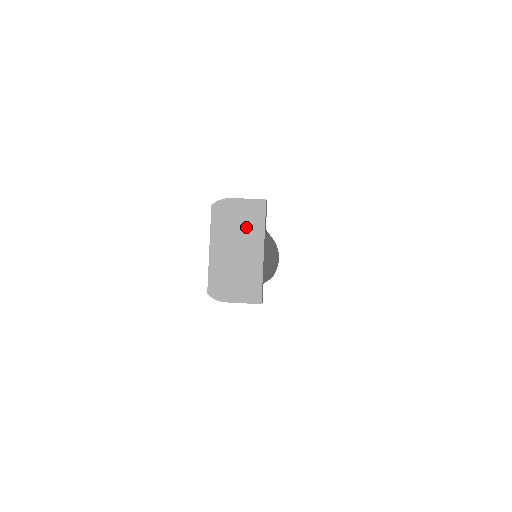
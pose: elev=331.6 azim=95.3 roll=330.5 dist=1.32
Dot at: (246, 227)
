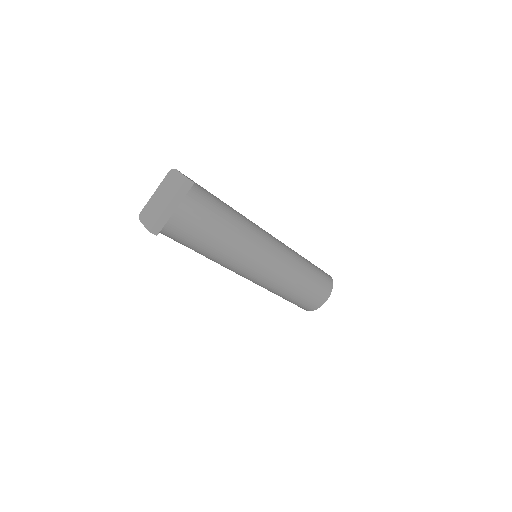
Dot at: (172, 188)
